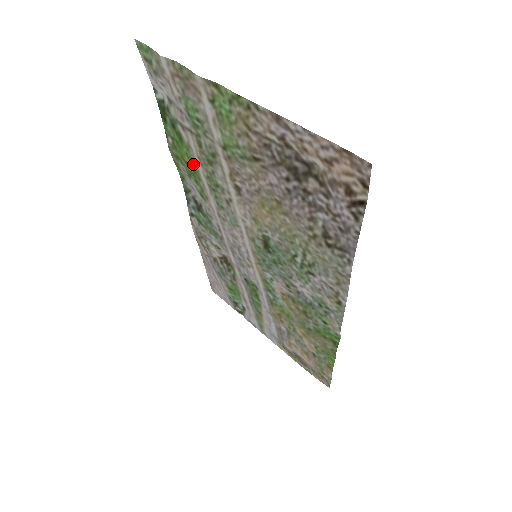
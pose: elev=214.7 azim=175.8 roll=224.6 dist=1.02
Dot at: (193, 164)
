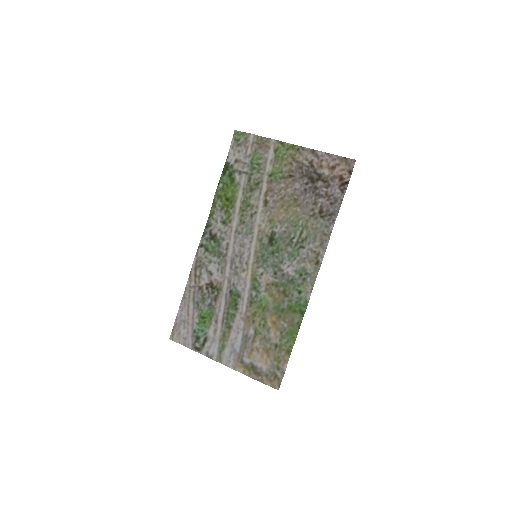
Dot at: (234, 196)
